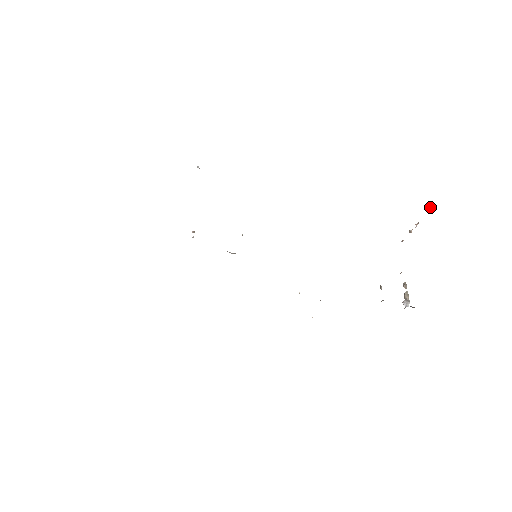
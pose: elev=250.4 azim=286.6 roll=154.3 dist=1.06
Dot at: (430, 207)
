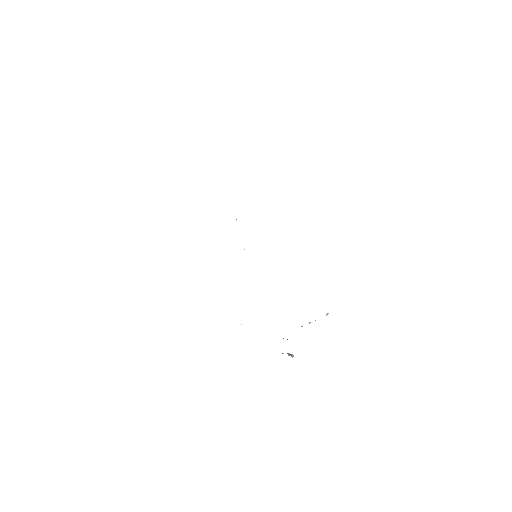
Dot at: (327, 314)
